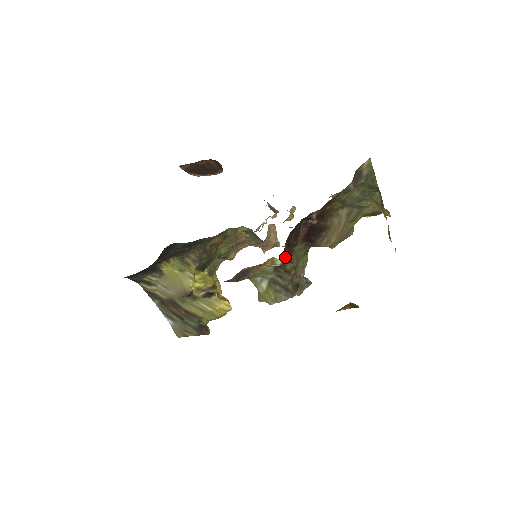
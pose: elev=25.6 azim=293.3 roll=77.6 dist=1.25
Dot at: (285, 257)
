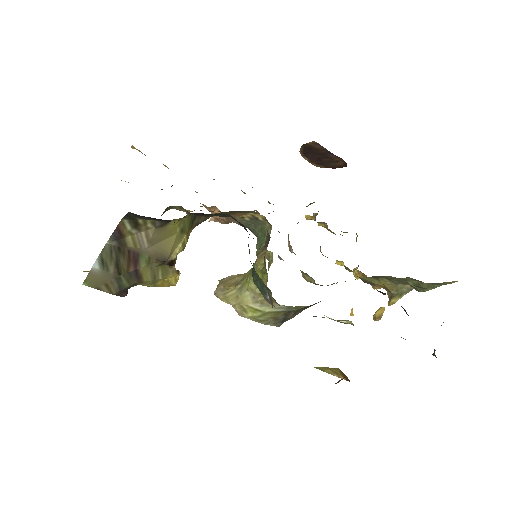
Dot at: occluded
